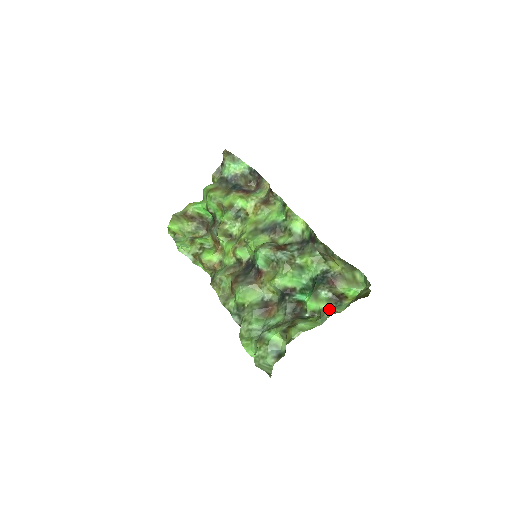
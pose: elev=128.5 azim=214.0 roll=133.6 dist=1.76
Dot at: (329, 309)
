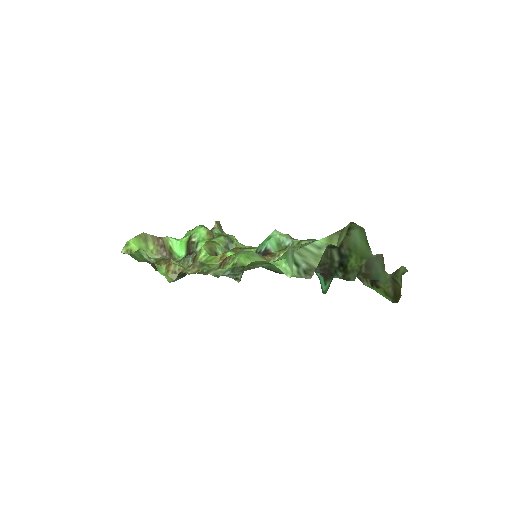
Dot at: (370, 267)
